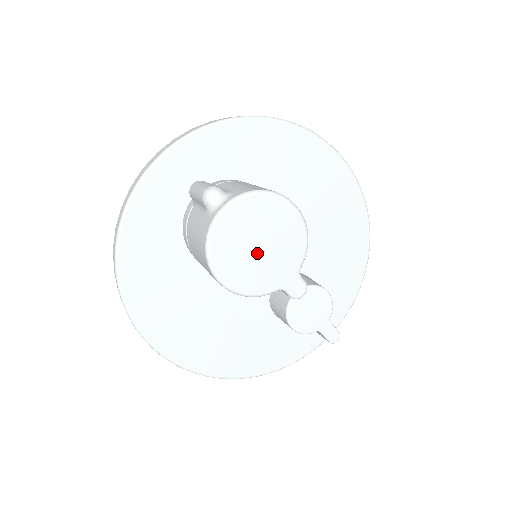
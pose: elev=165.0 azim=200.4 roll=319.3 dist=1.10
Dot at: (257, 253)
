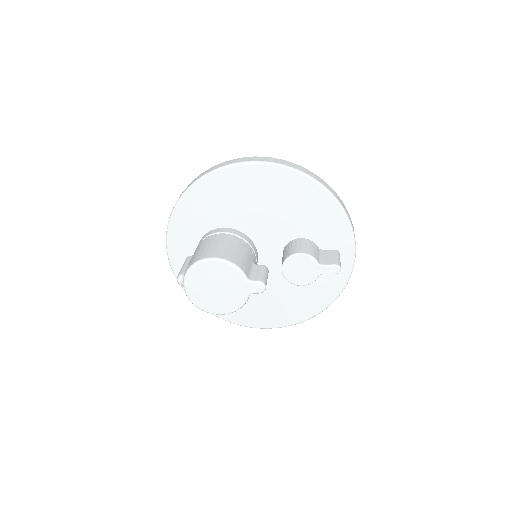
Dot at: (219, 292)
